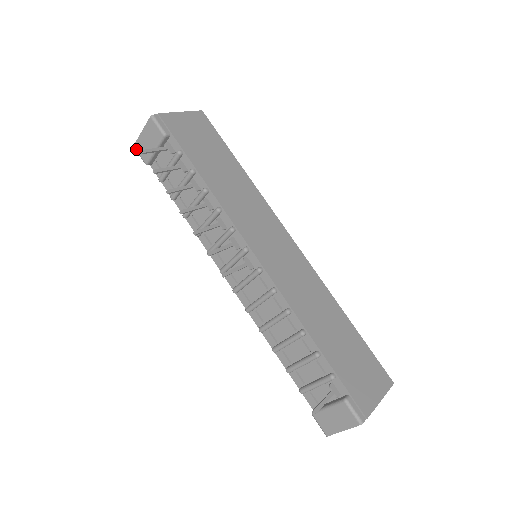
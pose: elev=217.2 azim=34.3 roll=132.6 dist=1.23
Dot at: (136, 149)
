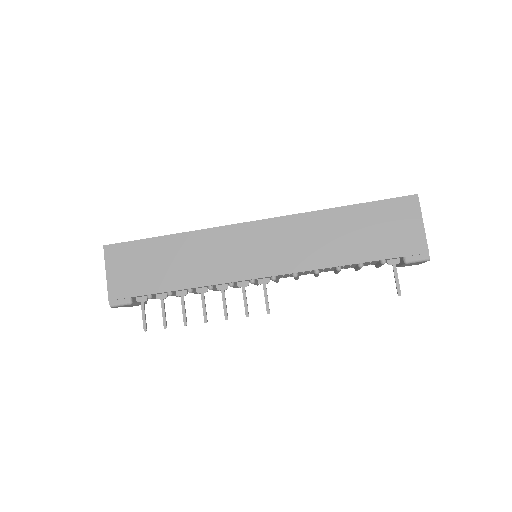
Dot at: occluded
